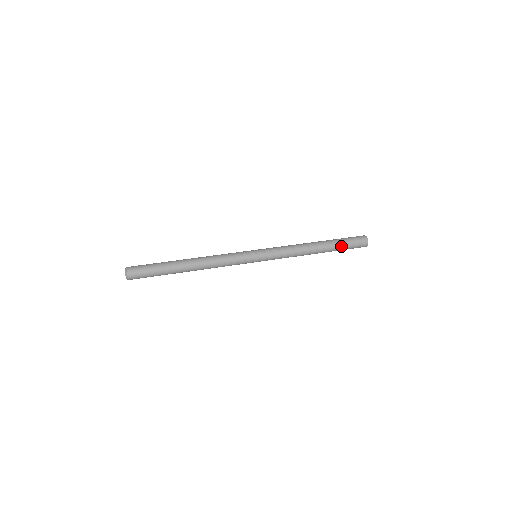
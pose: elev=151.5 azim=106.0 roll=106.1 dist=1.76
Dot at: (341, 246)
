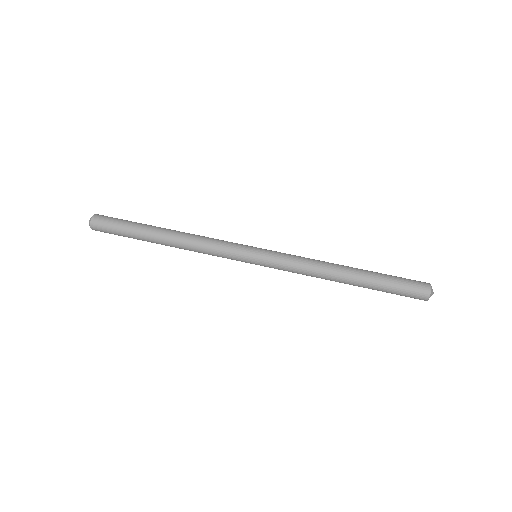
Dot at: (382, 290)
